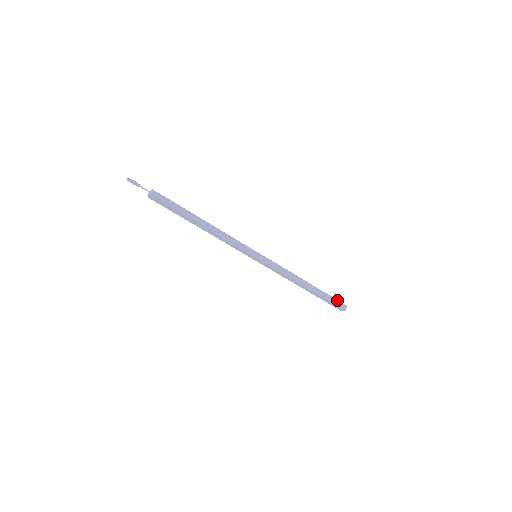
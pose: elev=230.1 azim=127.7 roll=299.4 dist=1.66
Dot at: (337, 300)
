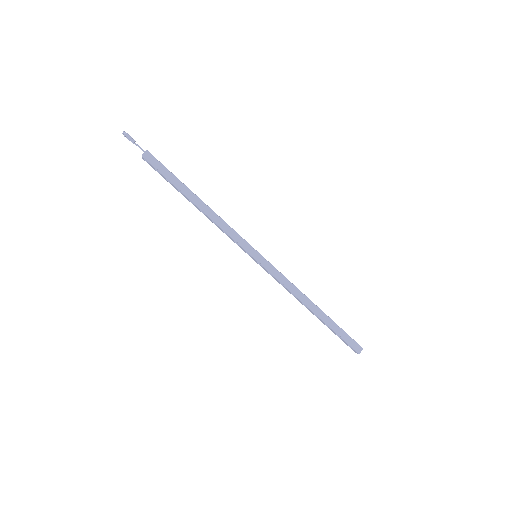
Dot at: (351, 338)
